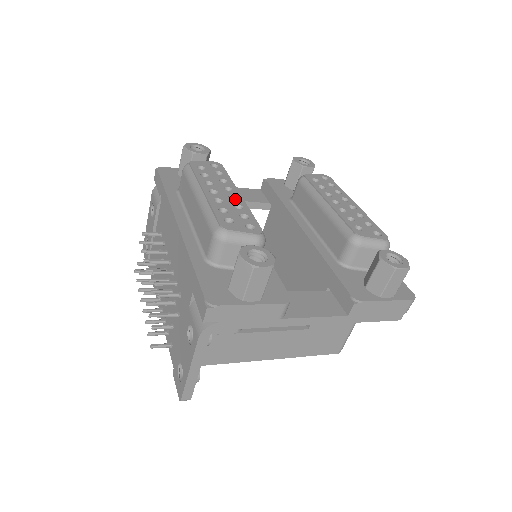
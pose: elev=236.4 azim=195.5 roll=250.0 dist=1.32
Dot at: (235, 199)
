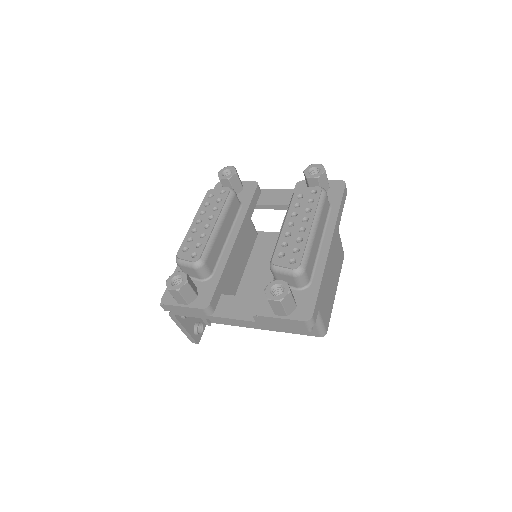
Dot at: (210, 227)
